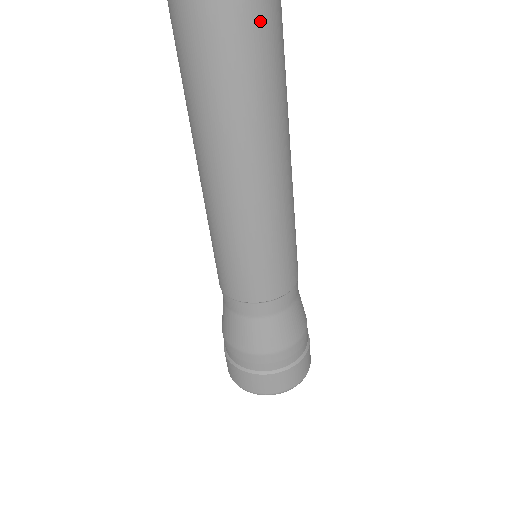
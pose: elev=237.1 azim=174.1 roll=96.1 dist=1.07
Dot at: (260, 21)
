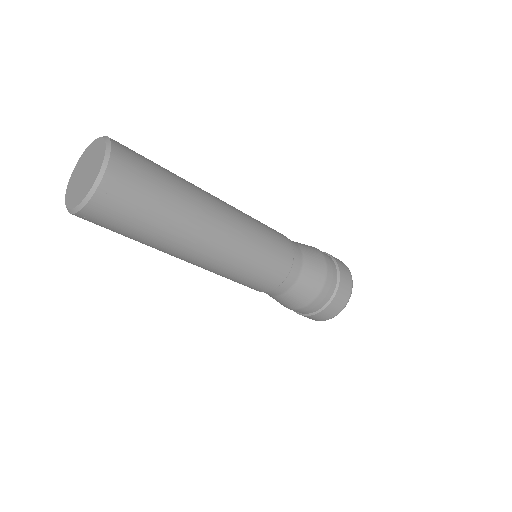
Dot at: (129, 178)
